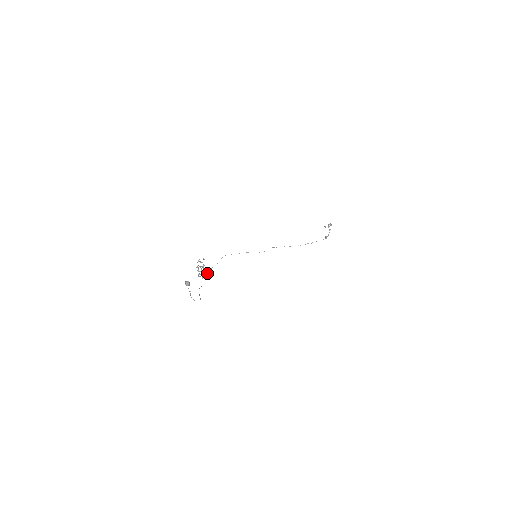
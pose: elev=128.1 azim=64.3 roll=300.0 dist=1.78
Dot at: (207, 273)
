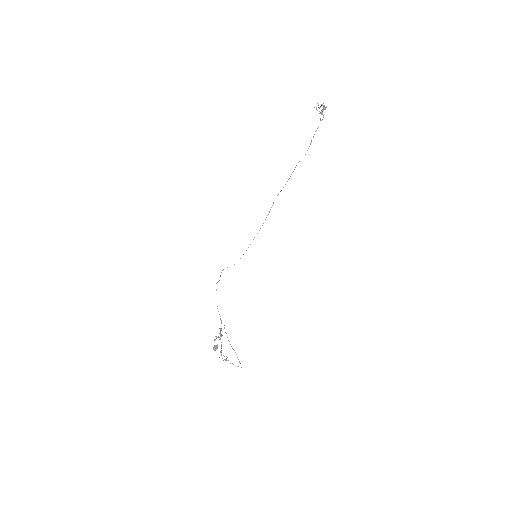
Dot at: occluded
